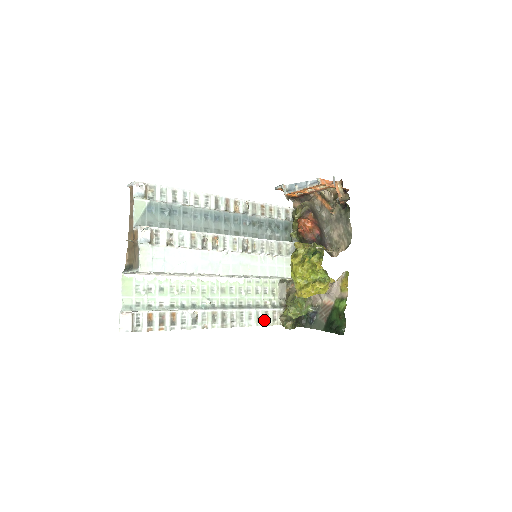
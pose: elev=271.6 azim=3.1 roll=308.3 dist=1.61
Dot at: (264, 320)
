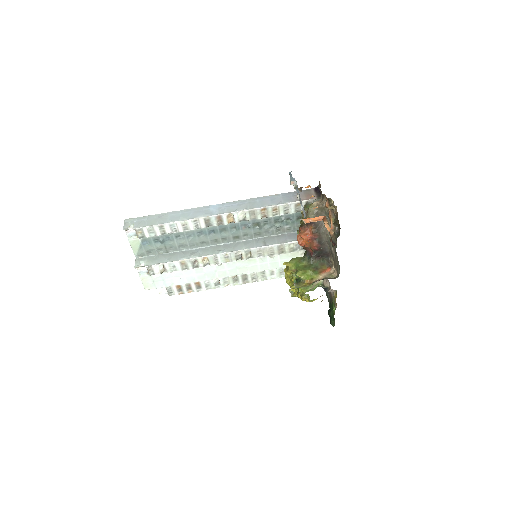
Dot at: occluded
